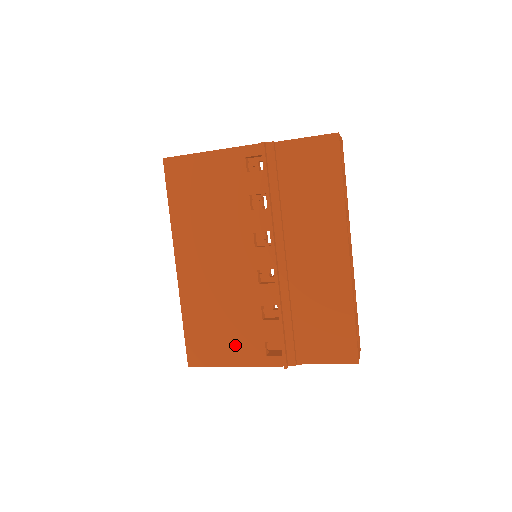
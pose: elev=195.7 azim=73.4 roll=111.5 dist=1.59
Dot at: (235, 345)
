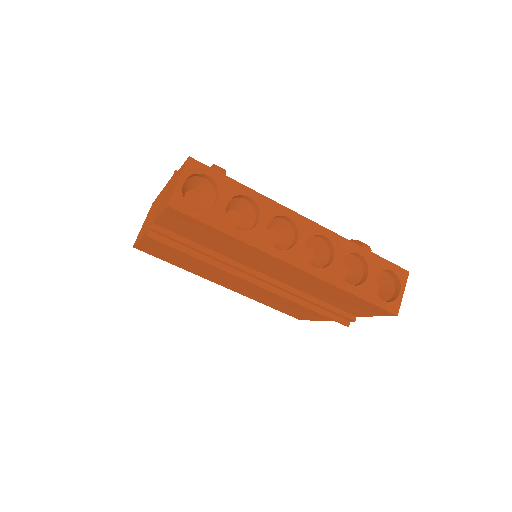
Dot at: (306, 313)
